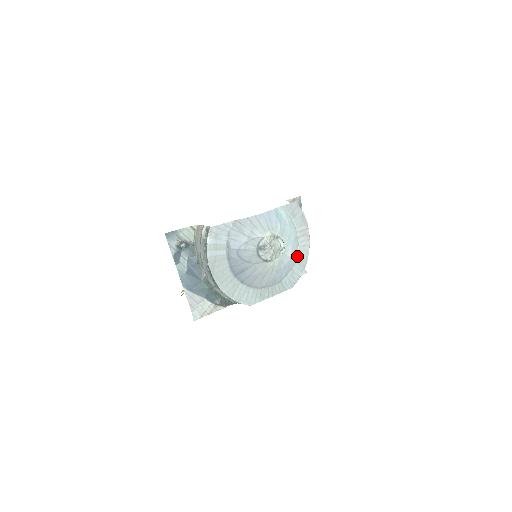
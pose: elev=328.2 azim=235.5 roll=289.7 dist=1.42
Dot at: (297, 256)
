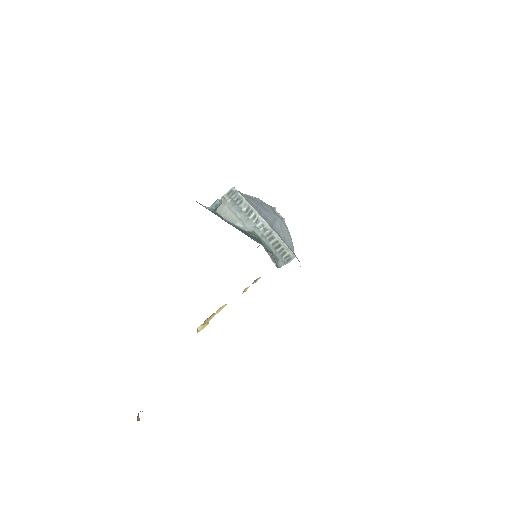
Dot at: occluded
